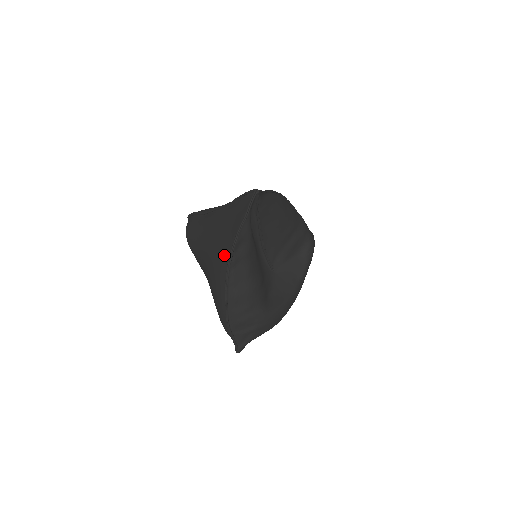
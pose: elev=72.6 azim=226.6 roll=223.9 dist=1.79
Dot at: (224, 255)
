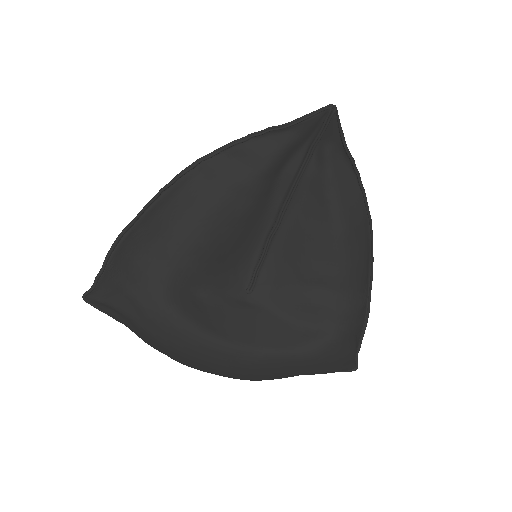
Dot at: occluded
